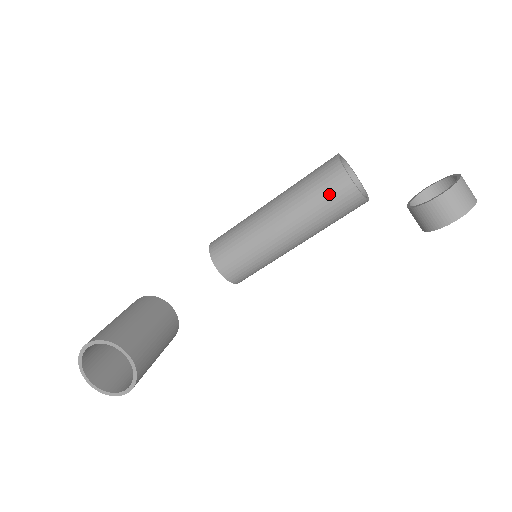
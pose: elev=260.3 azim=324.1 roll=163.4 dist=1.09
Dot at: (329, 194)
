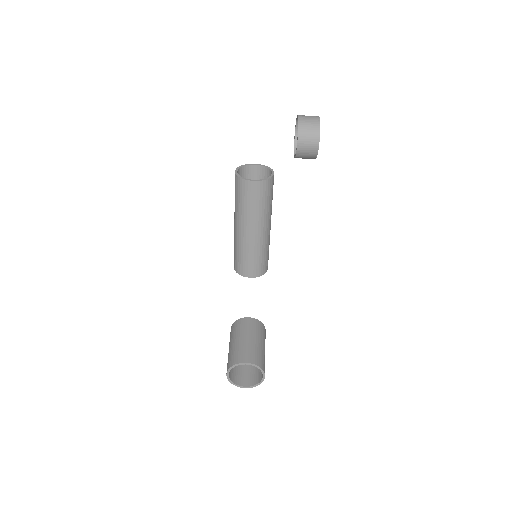
Dot at: (251, 197)
